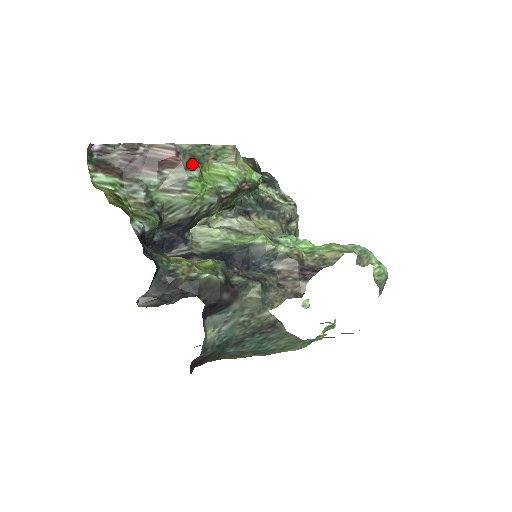
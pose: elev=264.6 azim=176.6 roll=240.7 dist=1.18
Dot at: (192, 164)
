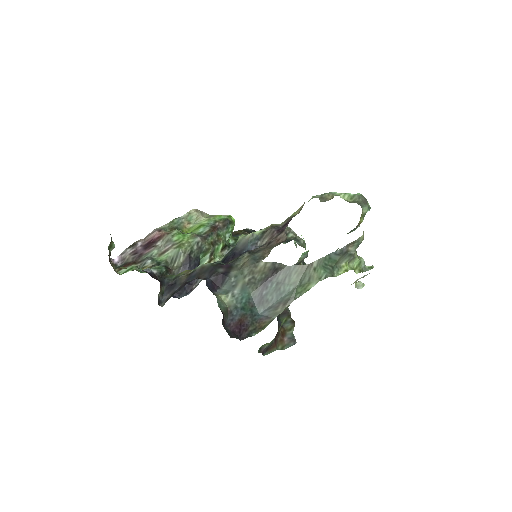
Dot at: (172, 231)
